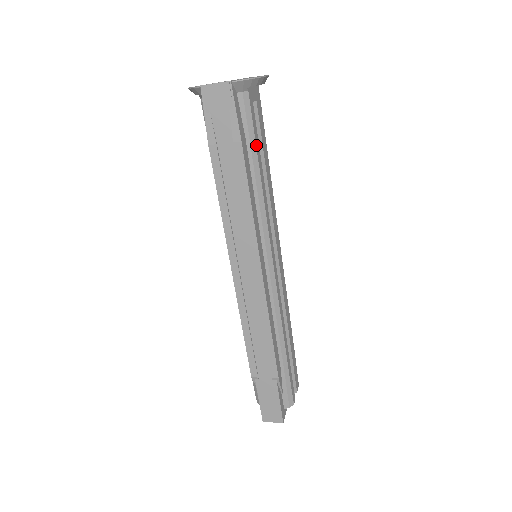
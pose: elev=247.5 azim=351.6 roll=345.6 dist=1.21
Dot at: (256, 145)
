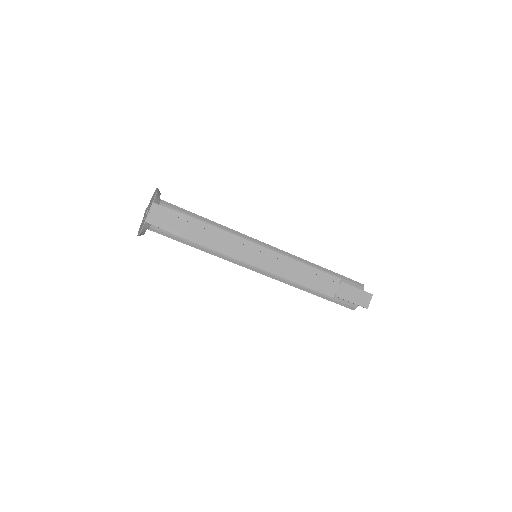
Dot at: (192, 213)
